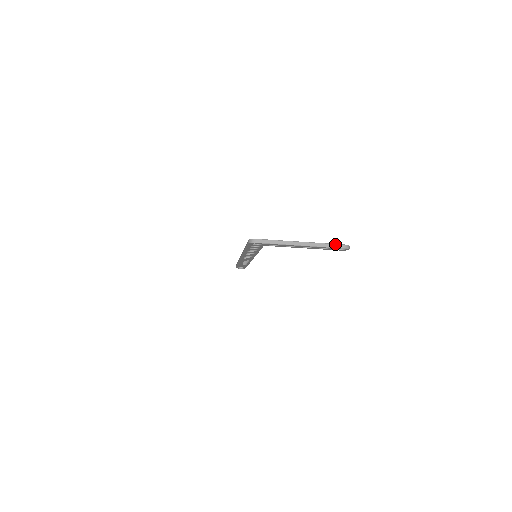
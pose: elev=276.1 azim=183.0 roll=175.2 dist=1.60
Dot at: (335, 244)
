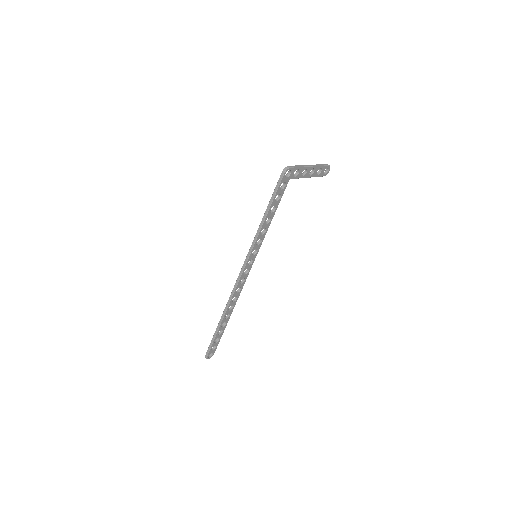
Dot at: (323, 164)
